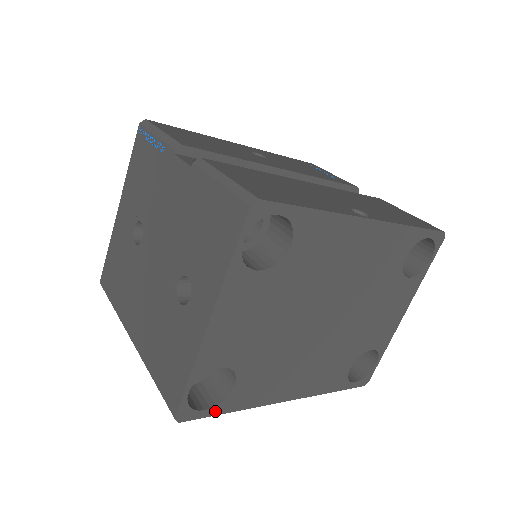
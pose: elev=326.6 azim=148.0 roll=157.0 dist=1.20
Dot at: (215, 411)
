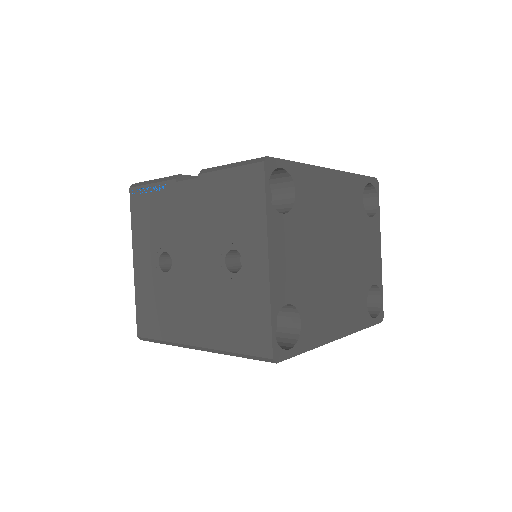
Dot at: (296, 351)
